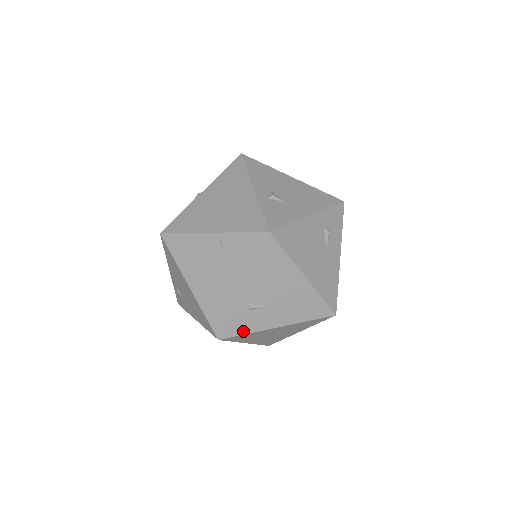
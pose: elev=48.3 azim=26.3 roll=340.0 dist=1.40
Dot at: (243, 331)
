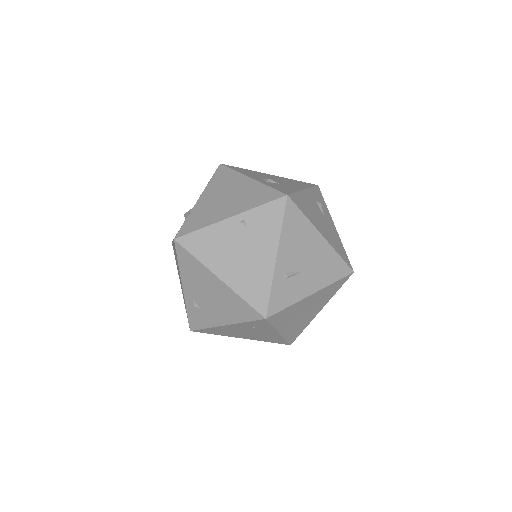
Dot at: (285, 304)
